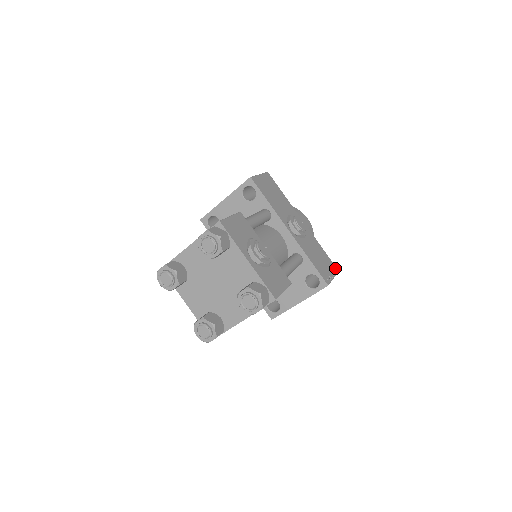
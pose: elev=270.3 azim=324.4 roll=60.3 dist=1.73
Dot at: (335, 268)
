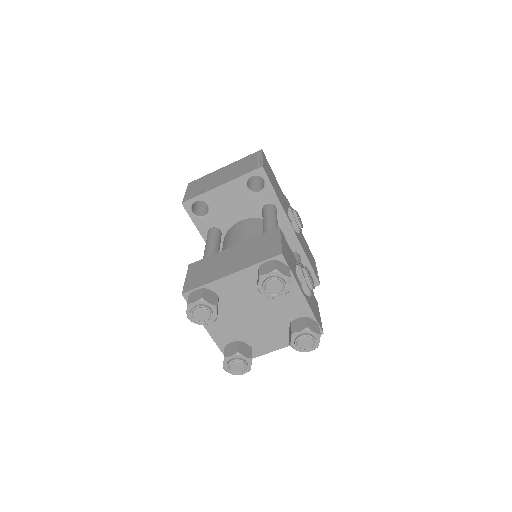
Dot at: (313, 258)
